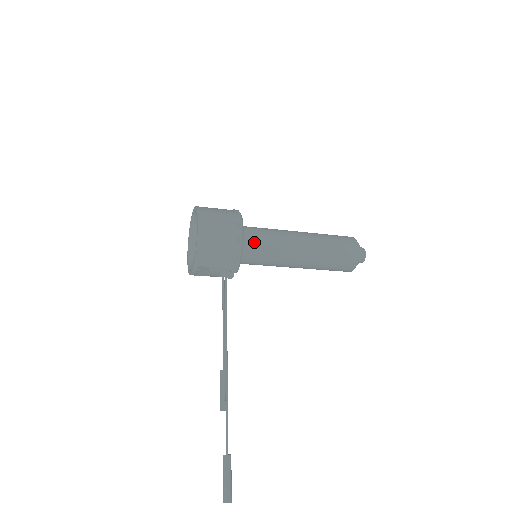
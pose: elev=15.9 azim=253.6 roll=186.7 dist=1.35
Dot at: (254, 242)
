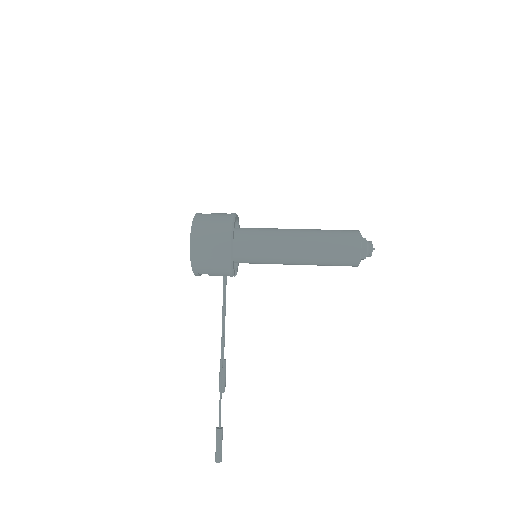
Dot at: (248, 249)
